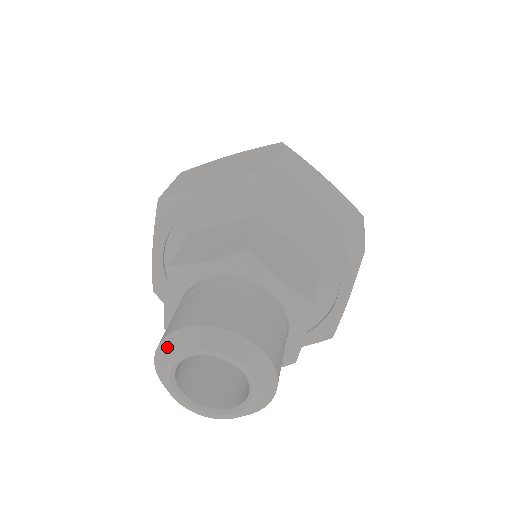
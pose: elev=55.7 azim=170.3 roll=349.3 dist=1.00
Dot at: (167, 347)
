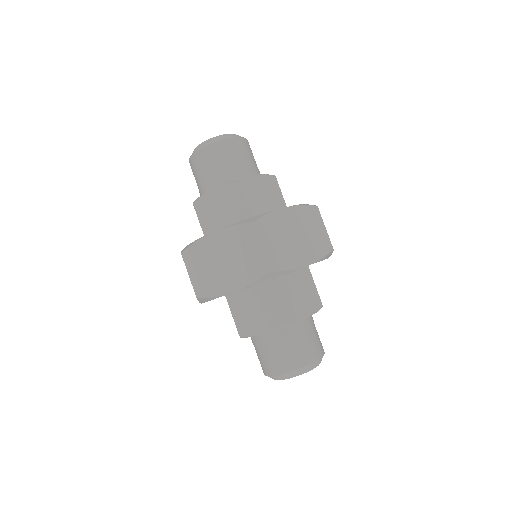
Dot at: (274, 378)
